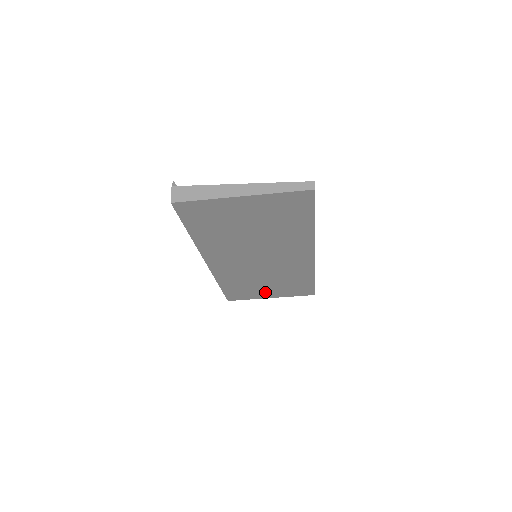
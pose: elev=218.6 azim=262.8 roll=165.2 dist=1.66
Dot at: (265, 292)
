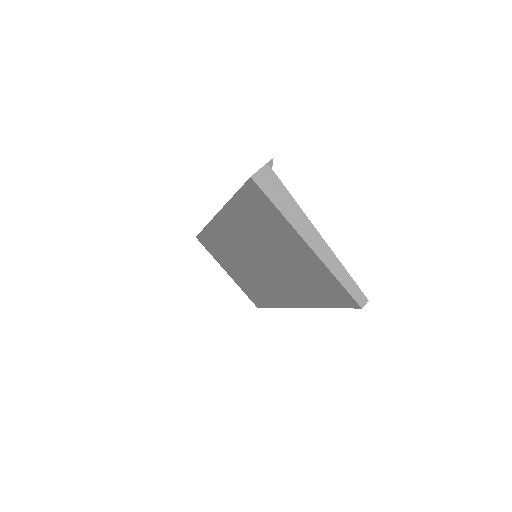
Dot at: (228, 268)
